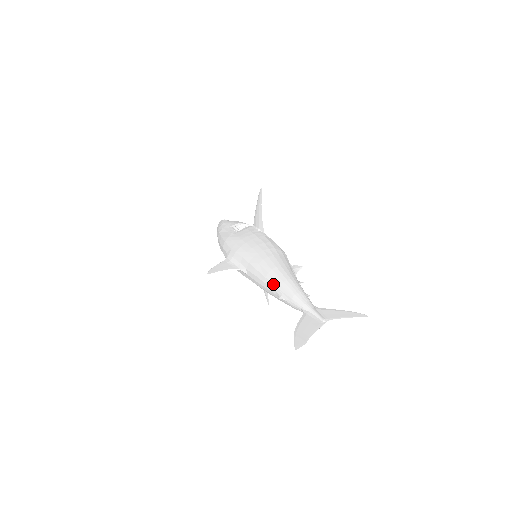
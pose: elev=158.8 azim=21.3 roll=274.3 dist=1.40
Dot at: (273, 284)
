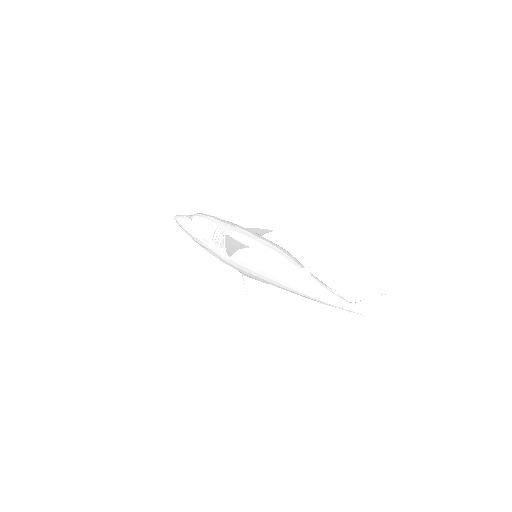
Dot at: occluded
